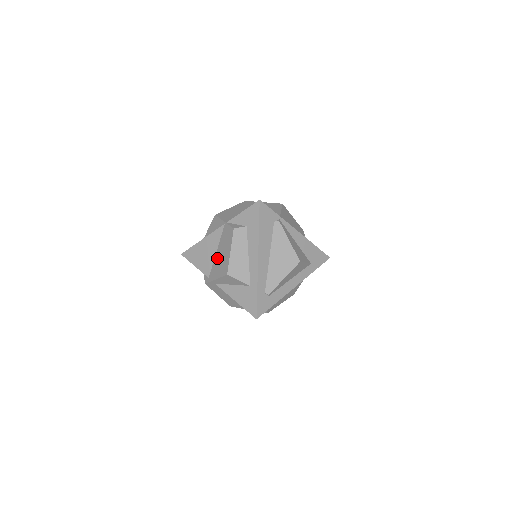
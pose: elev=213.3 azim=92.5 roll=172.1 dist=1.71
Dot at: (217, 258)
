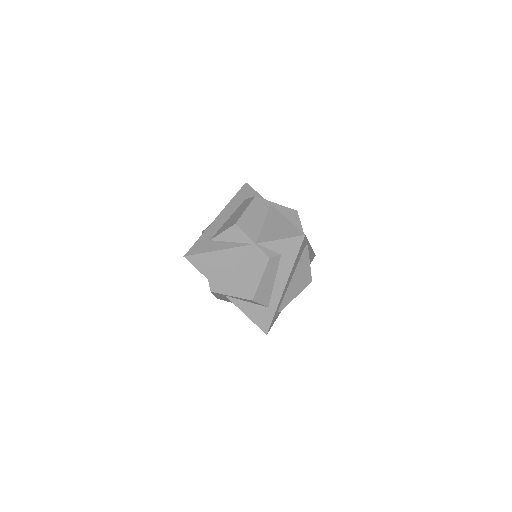
Dot at: (236, 275)
